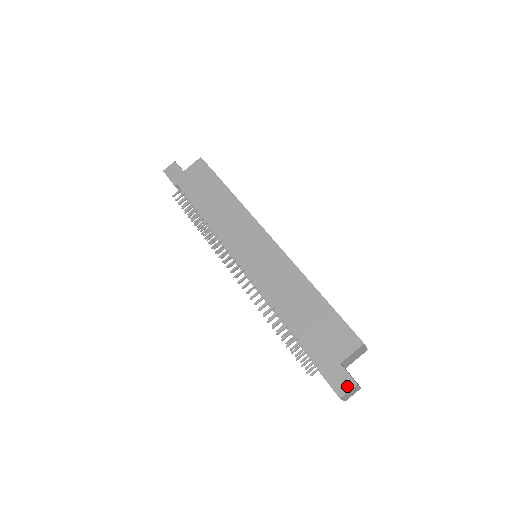
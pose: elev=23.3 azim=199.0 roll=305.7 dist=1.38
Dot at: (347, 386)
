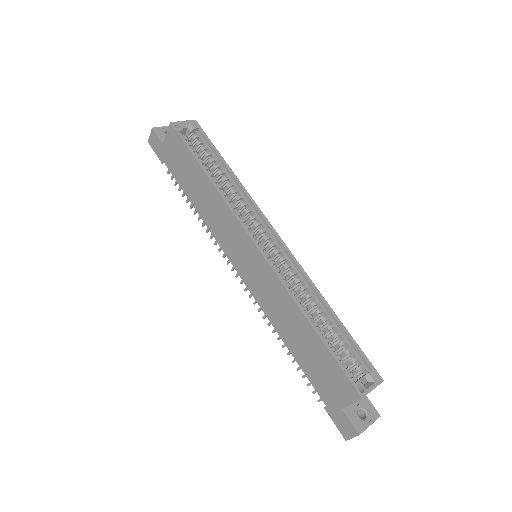
Dot at: (350, 433)
